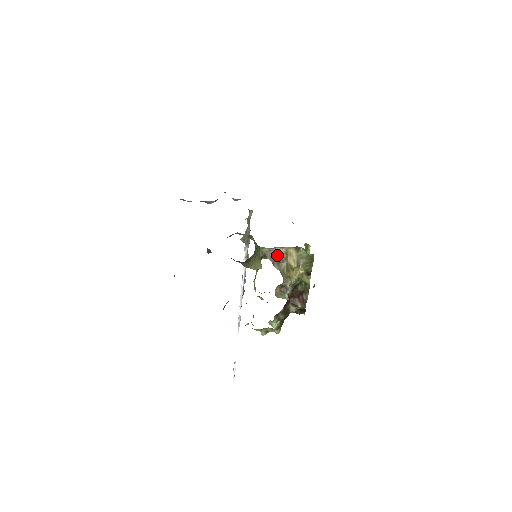
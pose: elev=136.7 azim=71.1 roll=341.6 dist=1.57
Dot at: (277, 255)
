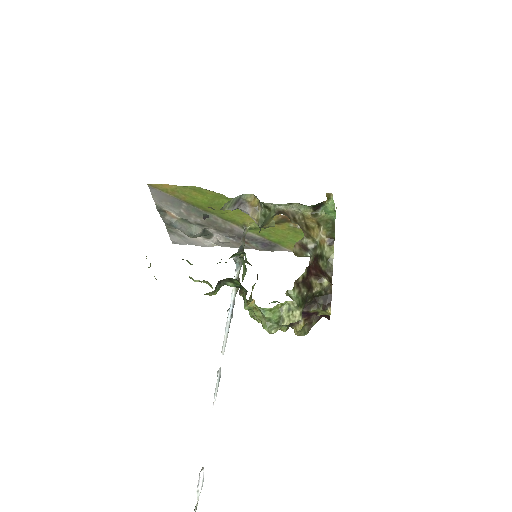
Dot at: (293, 214)
